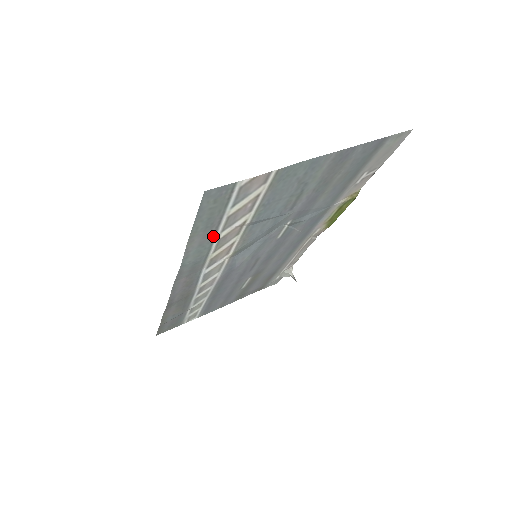
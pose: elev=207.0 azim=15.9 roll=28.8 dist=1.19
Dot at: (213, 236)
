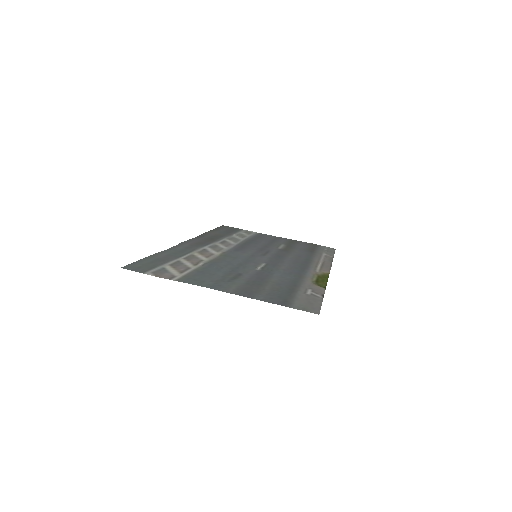
Dot at: (174, 258)
